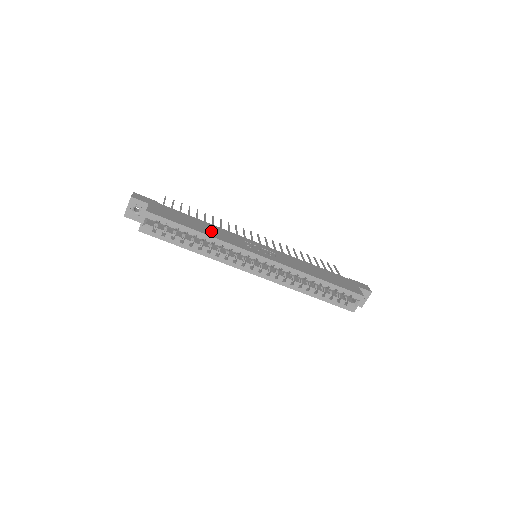
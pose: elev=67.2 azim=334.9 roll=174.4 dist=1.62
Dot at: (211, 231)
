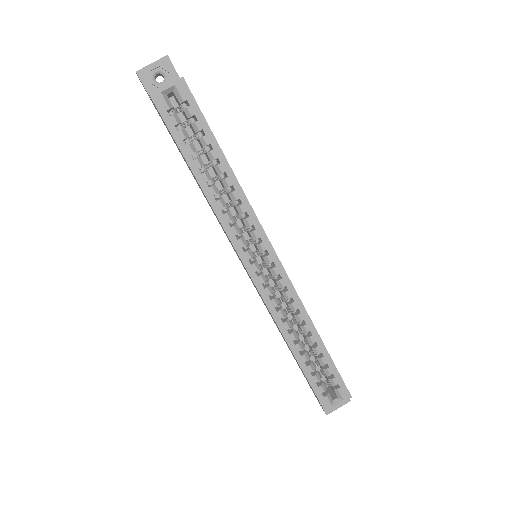
Dot at: occluded
